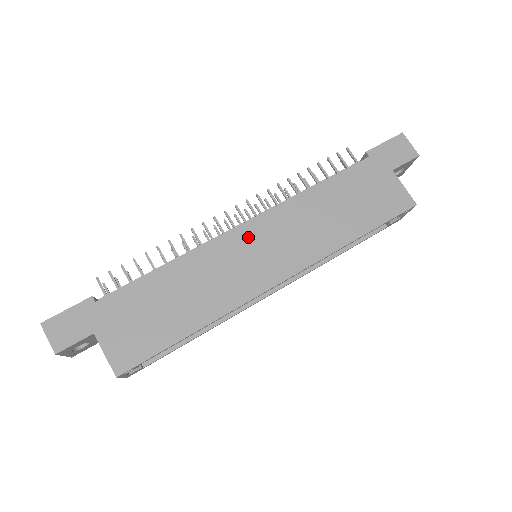
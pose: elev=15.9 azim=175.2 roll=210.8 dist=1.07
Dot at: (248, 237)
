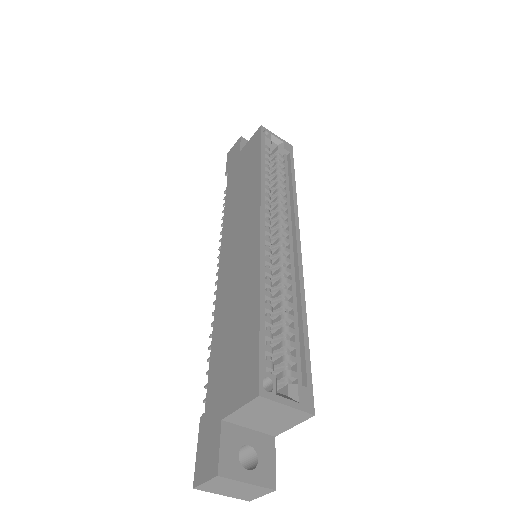
Dot at: (227, 257)
